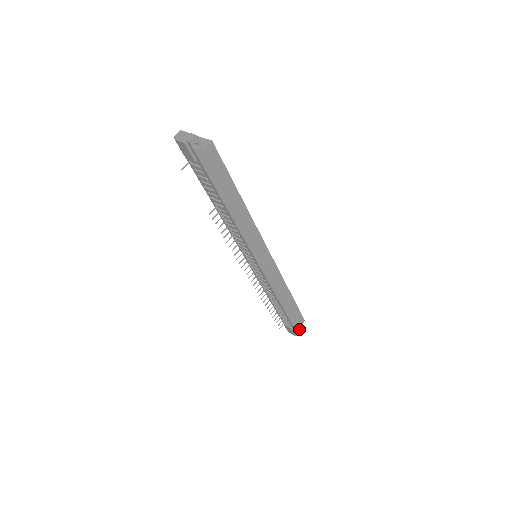
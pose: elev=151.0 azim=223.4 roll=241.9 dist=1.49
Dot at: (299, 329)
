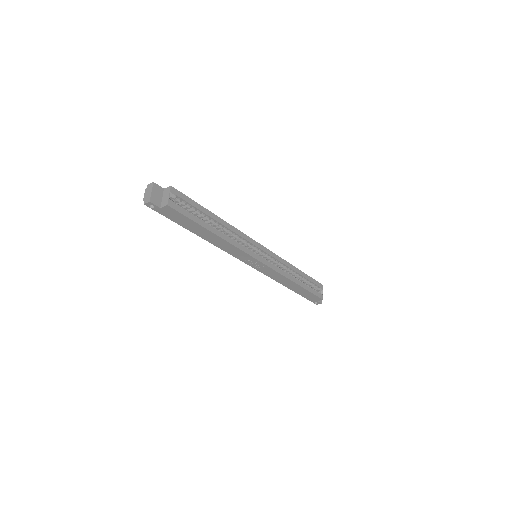
Dot at: (316, 301)
